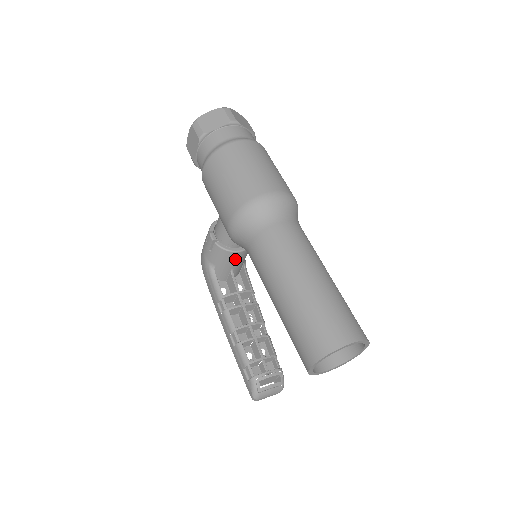
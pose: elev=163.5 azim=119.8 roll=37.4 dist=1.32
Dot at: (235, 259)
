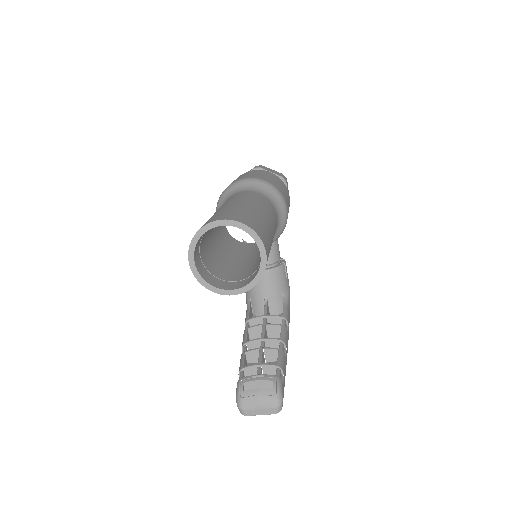
Dot at: (262, 282)
